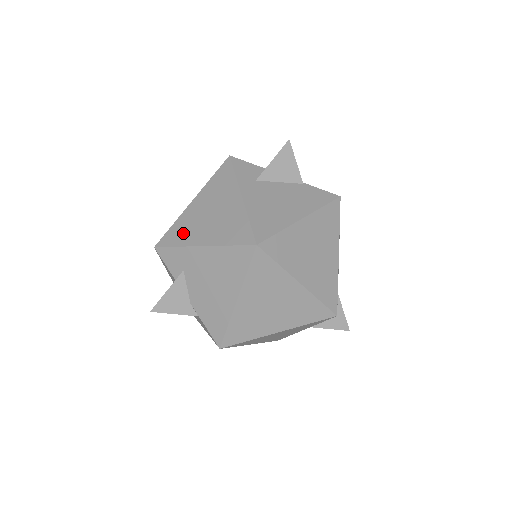
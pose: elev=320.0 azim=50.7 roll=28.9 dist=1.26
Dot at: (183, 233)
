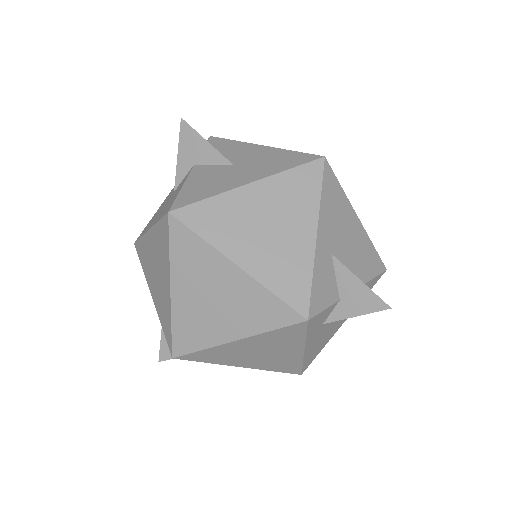
Dot at: (218, 358)
